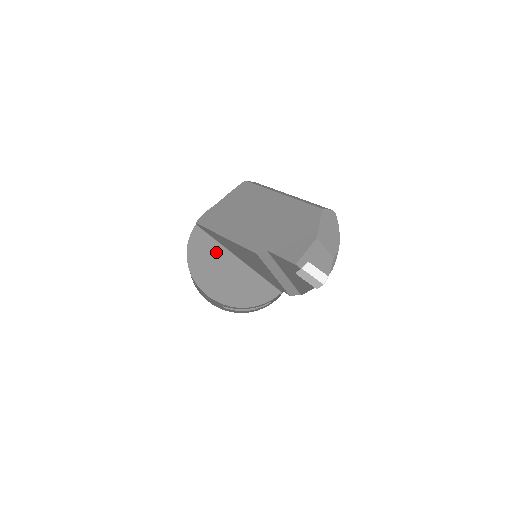
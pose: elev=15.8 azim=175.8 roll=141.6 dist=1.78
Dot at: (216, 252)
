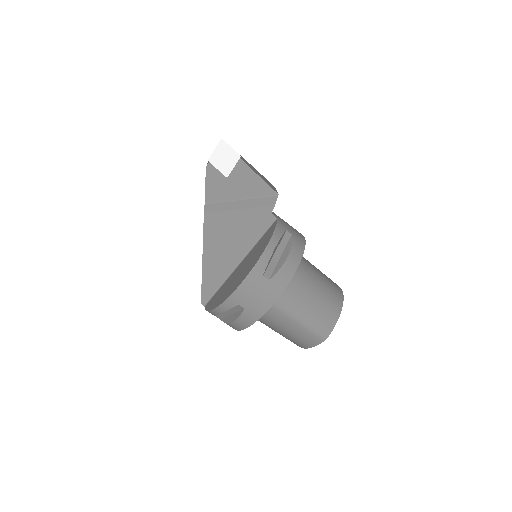
Dot at: (226, 284)
